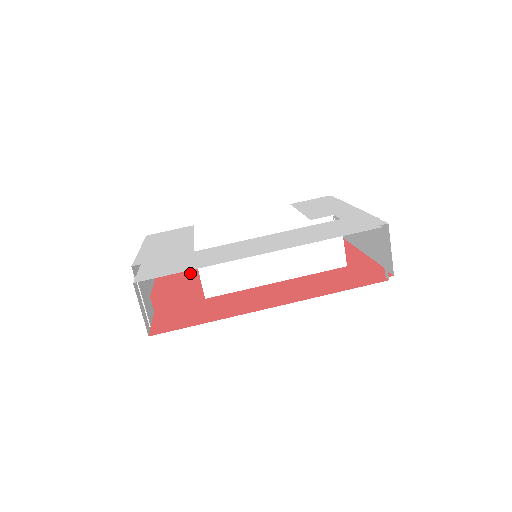
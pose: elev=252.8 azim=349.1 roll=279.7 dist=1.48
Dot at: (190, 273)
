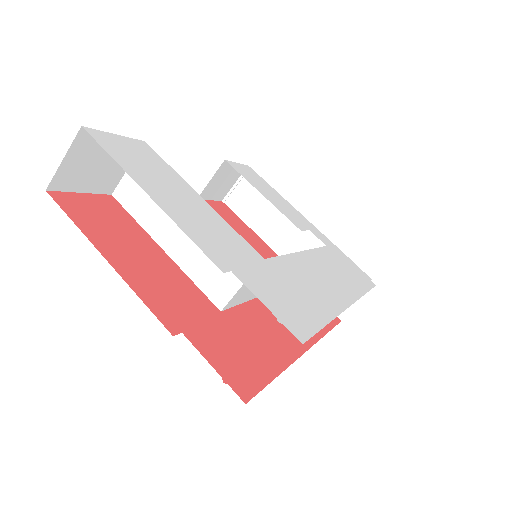
Dot at: (122, 221)
